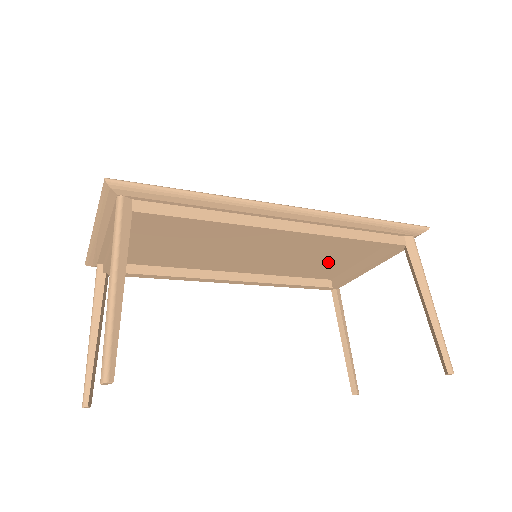
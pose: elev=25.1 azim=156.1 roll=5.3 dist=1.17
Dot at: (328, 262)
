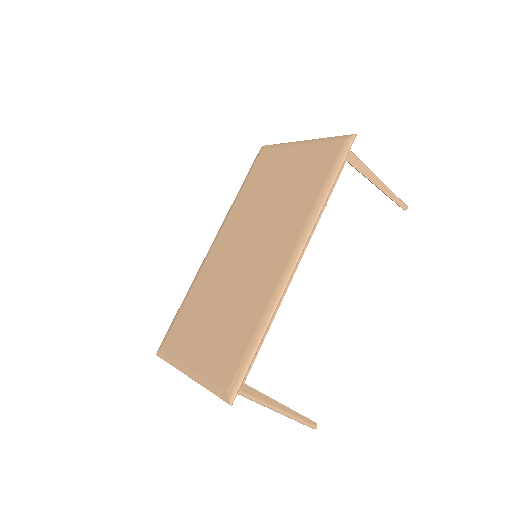
Dot at: occluded
